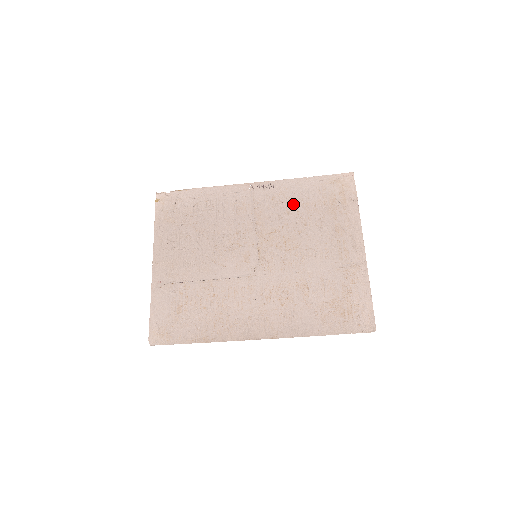
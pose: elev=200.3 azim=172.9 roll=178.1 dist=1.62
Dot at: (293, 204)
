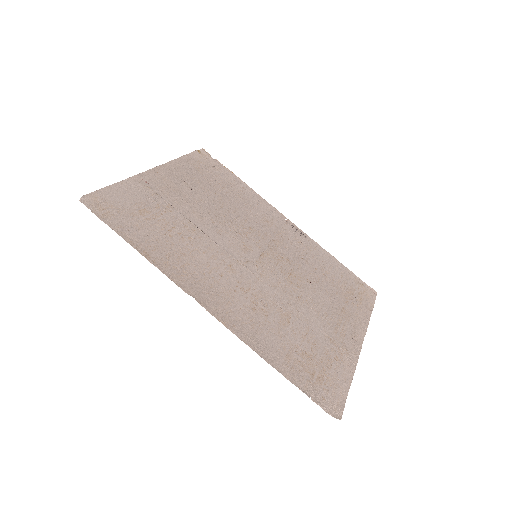
Dot at: (315, 261)
